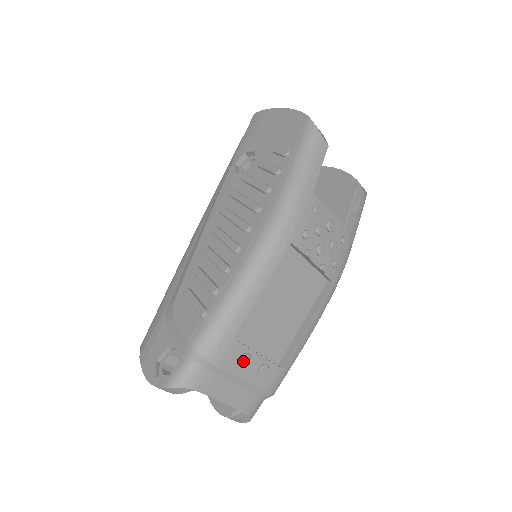
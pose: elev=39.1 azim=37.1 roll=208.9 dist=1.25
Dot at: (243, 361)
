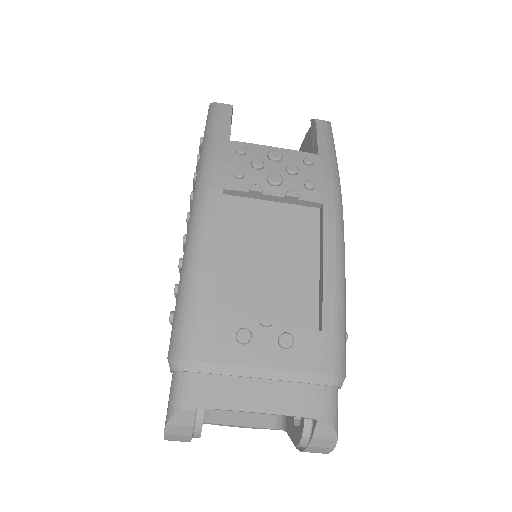
Dot at: (240, 340)
